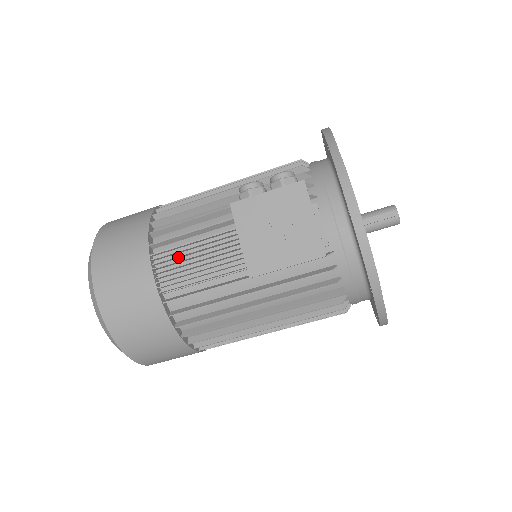
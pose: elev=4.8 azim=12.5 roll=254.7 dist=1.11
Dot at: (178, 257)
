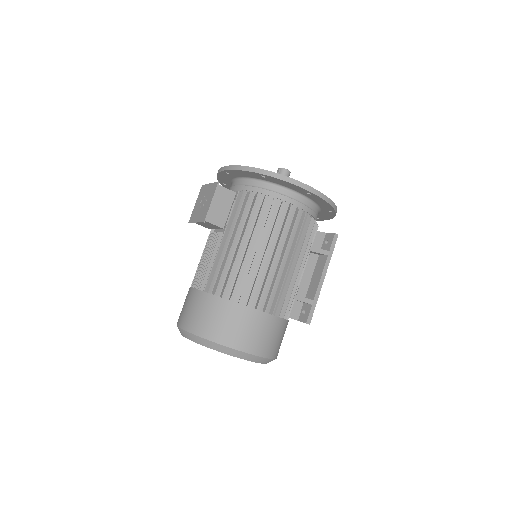
Dot at: occluded
